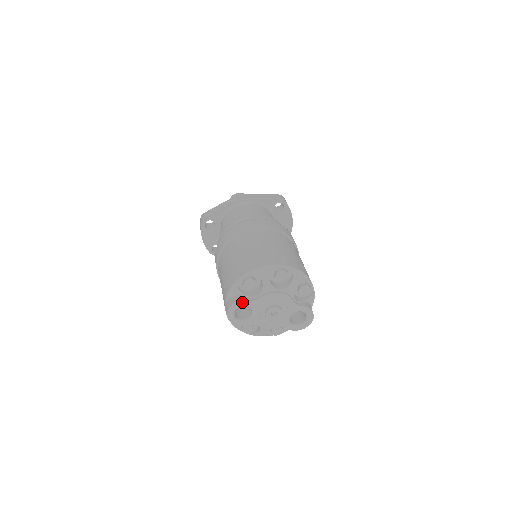
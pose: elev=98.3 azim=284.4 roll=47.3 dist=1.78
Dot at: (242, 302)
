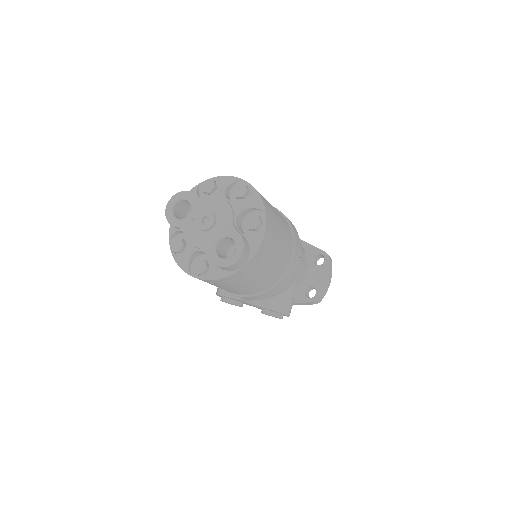
Dot at: (188, 193)
